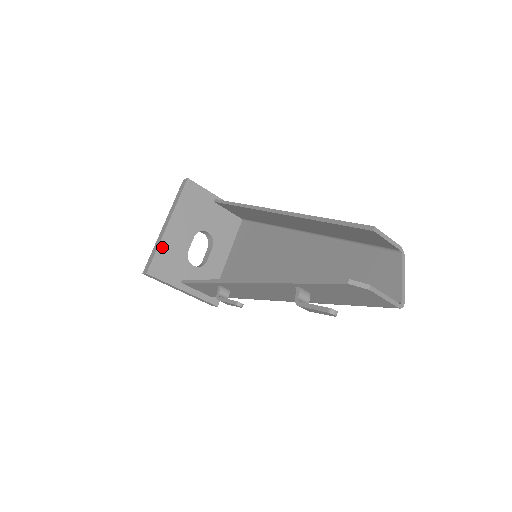
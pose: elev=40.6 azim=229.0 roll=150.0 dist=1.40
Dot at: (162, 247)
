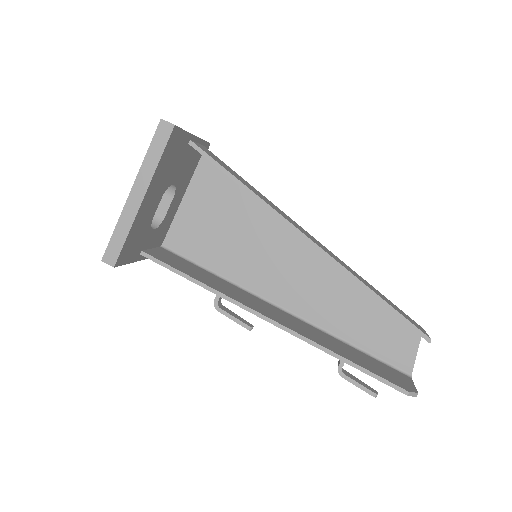
Dot at: (133, 229)
